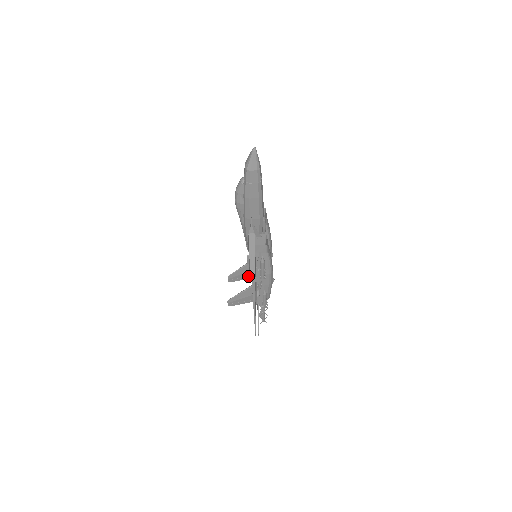
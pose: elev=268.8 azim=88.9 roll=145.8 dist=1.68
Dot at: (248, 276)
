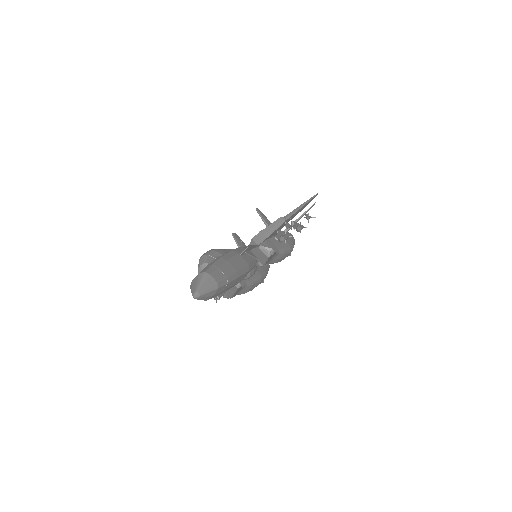
Dot at: occluded
